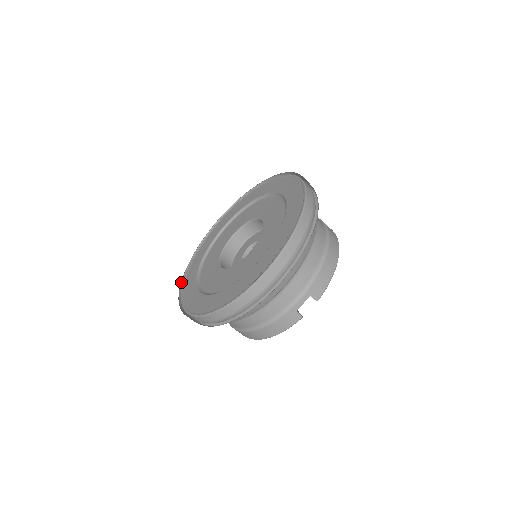
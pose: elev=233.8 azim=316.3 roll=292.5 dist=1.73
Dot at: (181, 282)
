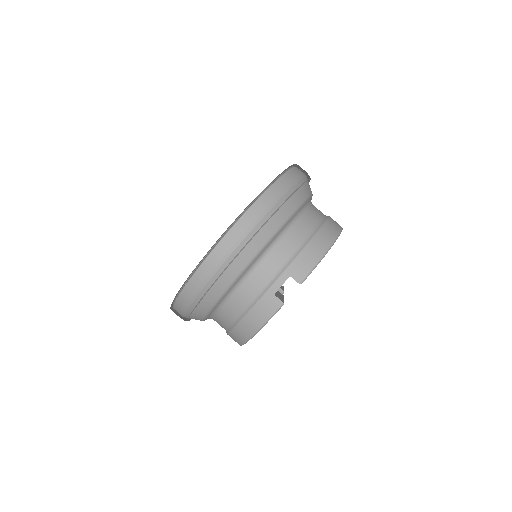
Dot at: occluded
